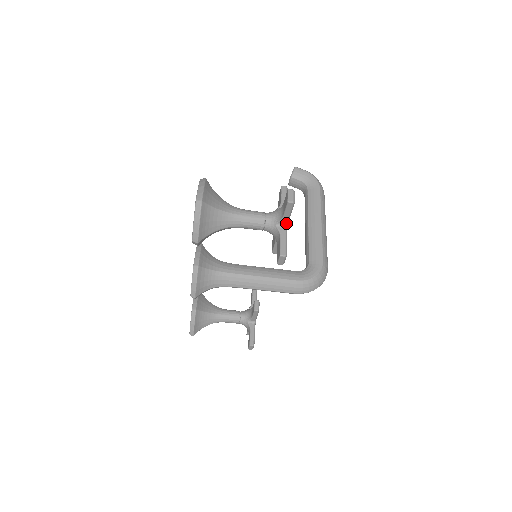
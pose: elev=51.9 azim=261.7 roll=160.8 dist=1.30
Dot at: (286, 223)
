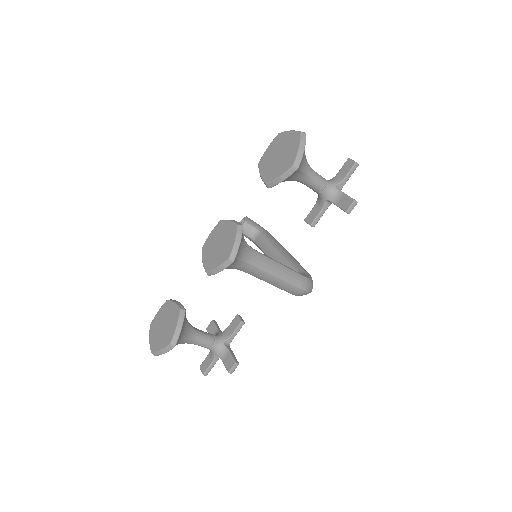
Dot at: (342, 187)
